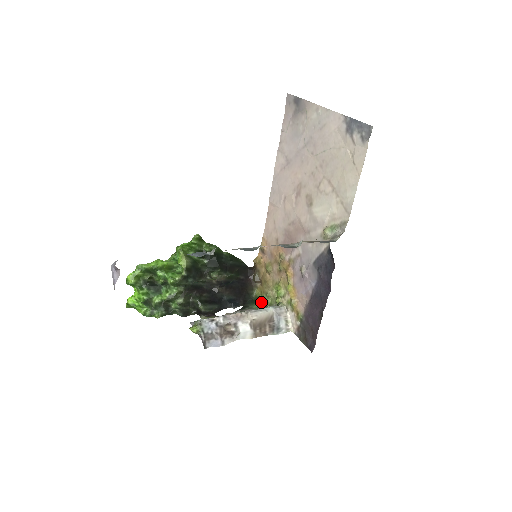
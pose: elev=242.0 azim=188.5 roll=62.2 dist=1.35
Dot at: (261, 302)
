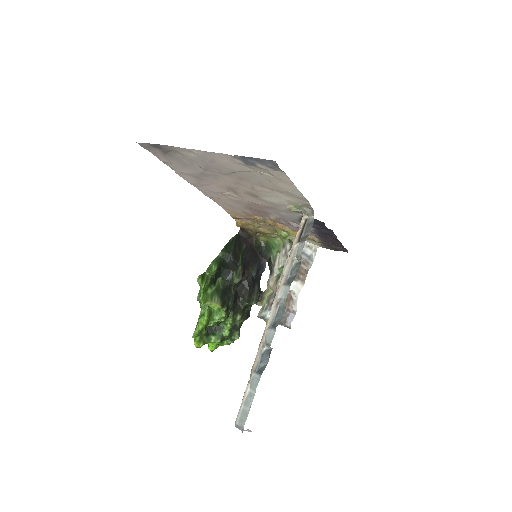
Dot at: (274, 245)
